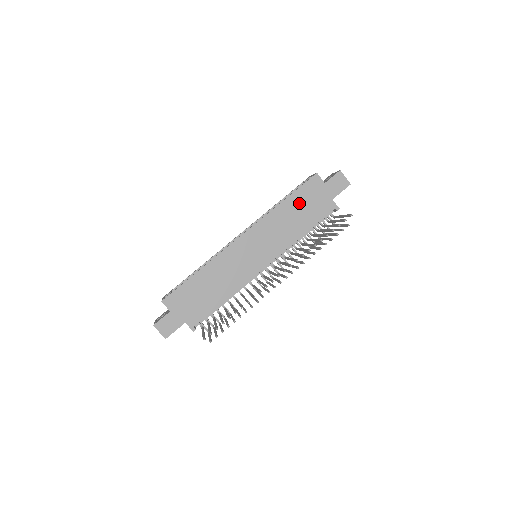
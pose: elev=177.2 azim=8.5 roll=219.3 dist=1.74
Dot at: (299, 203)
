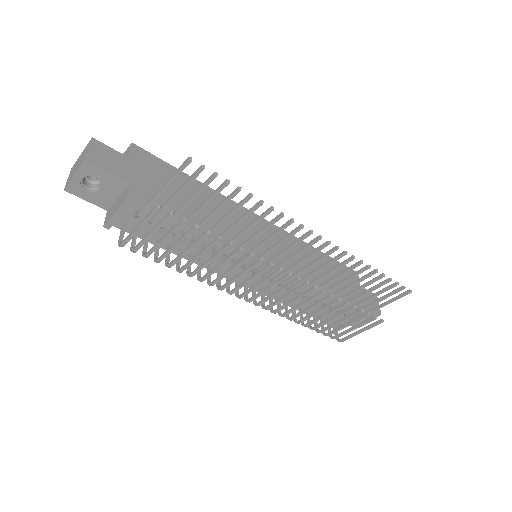
Dot at: occluded
